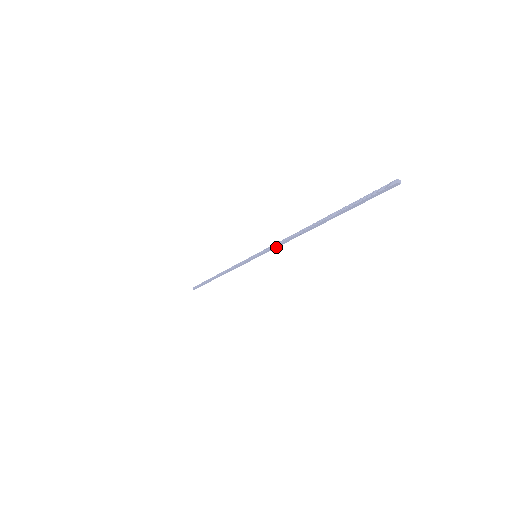
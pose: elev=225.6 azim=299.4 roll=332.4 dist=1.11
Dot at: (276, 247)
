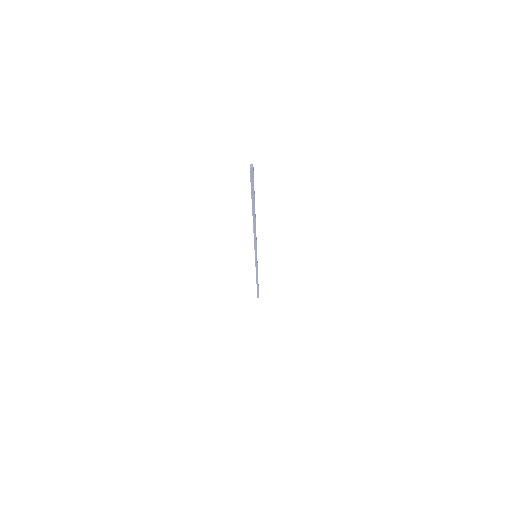
Dot at: (256, 244)
